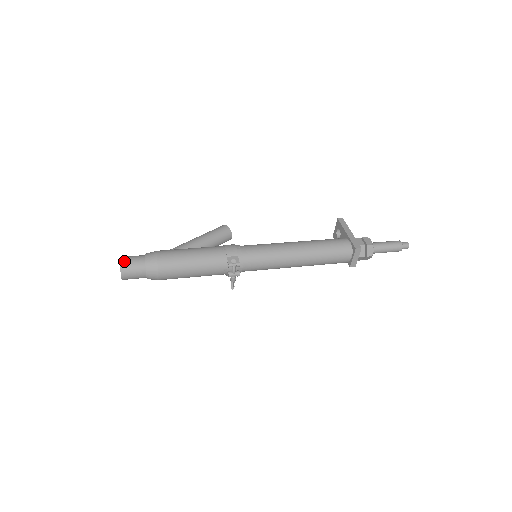
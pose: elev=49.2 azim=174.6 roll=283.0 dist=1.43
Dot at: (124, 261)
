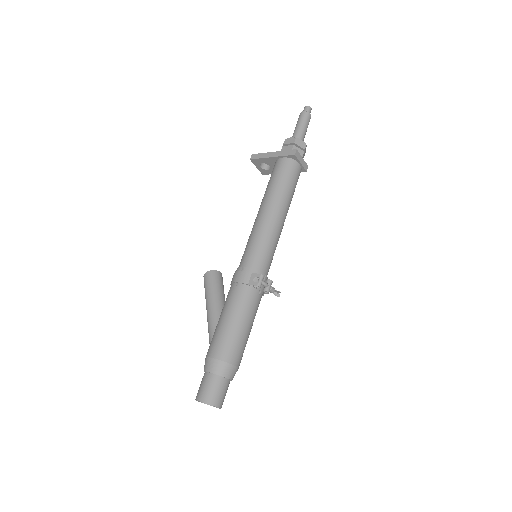
Dot at: (203, 397)
